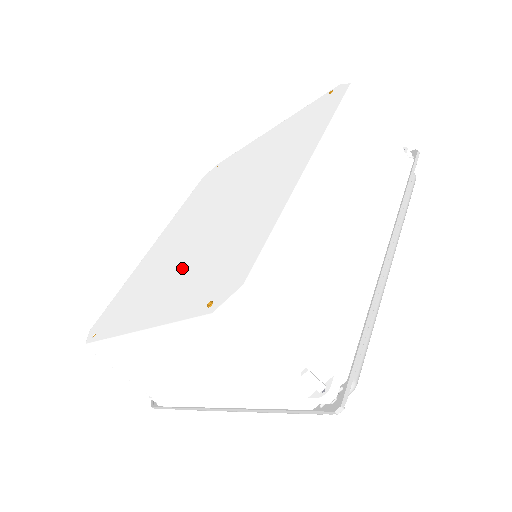
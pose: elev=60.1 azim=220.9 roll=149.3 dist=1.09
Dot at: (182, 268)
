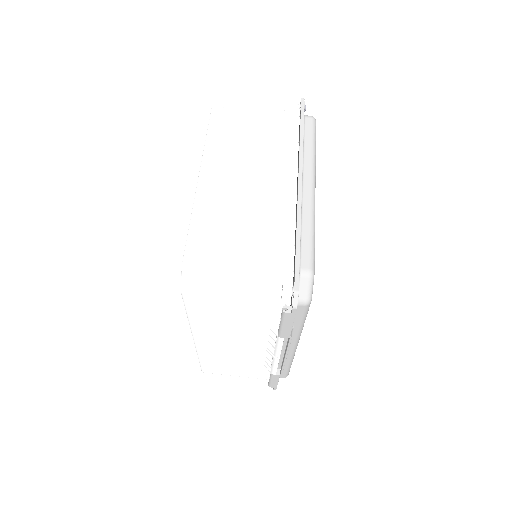
Dot at: occluded
